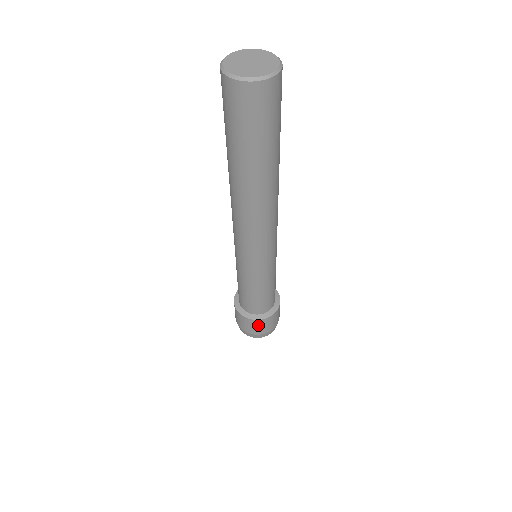
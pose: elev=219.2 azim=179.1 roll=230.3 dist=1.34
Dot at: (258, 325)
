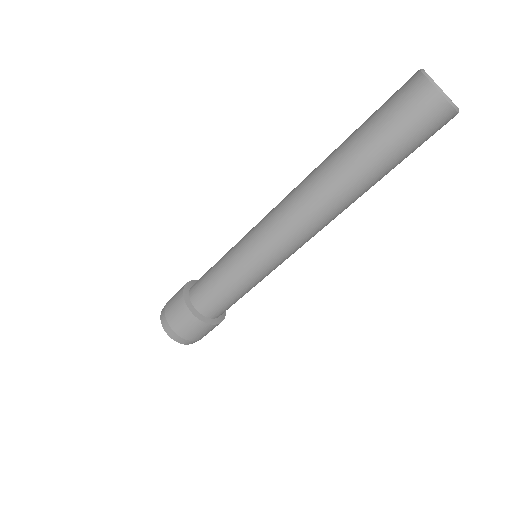
Dot at: (205, 330)
